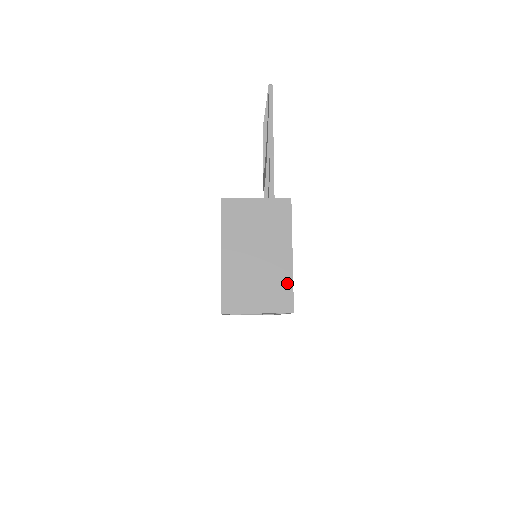
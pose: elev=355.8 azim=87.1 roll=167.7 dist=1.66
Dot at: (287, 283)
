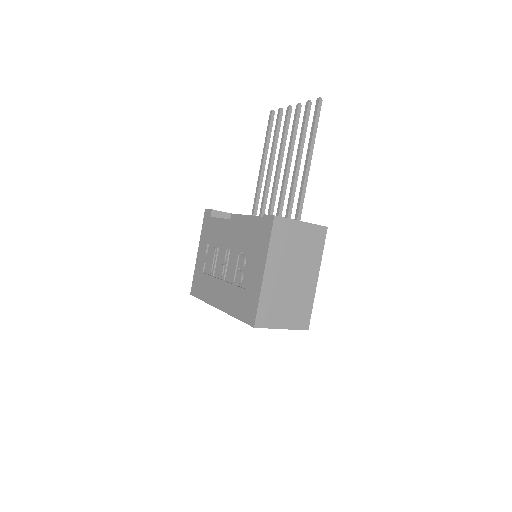
Dot at: (309, 304)
